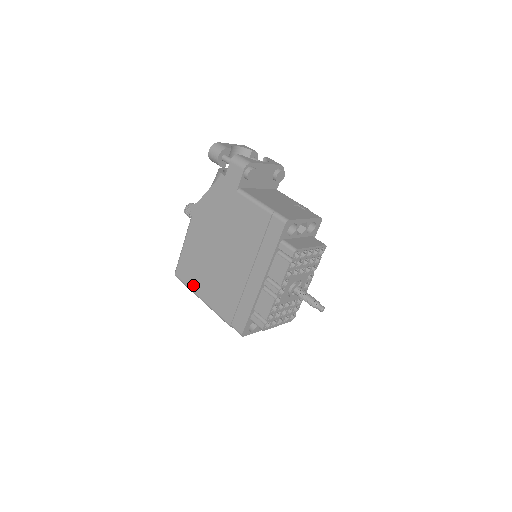
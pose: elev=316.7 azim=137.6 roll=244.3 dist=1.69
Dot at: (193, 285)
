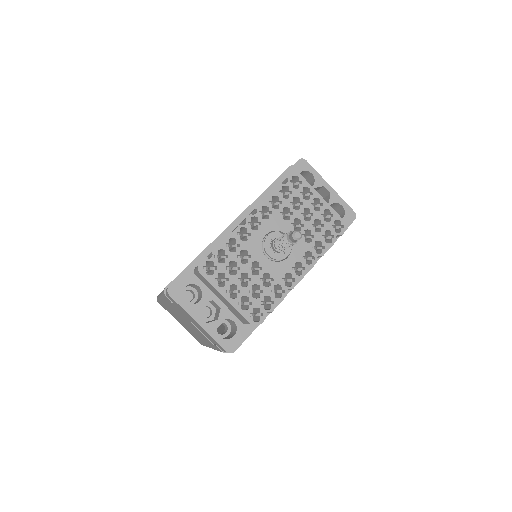
Dot at: occluded
